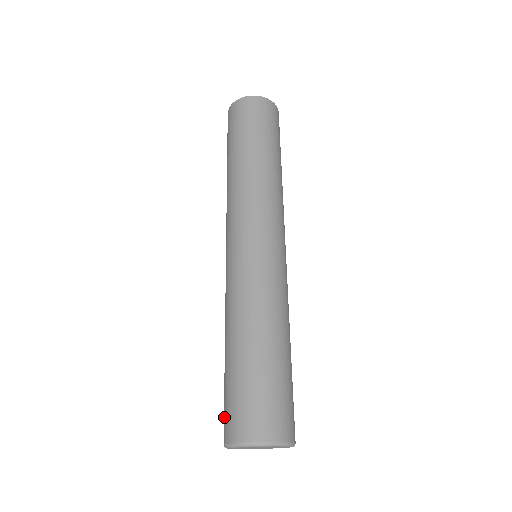
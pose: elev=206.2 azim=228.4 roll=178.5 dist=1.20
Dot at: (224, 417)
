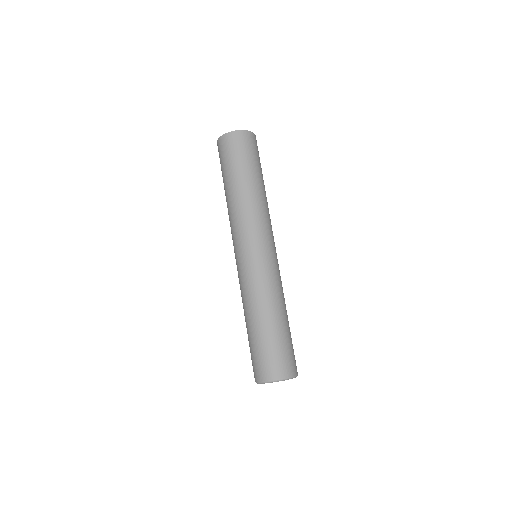
Dot at: (255, 366)
